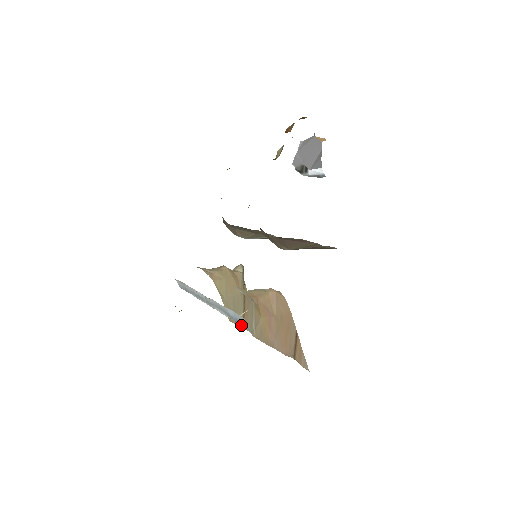
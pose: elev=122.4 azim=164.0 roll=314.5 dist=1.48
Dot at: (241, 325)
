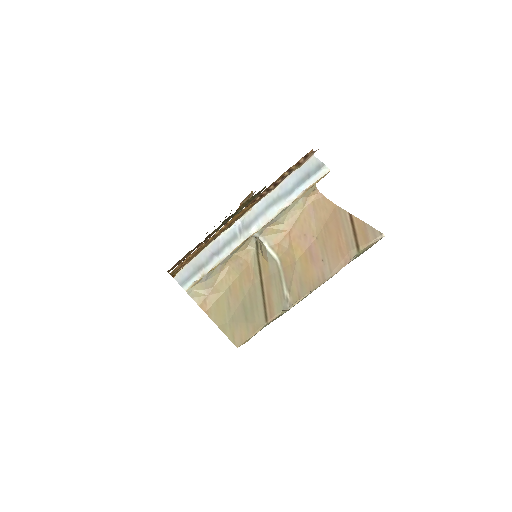
Dot at: (305, 186)
